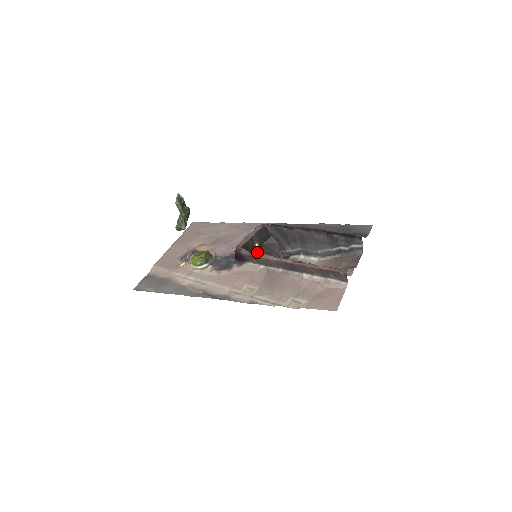
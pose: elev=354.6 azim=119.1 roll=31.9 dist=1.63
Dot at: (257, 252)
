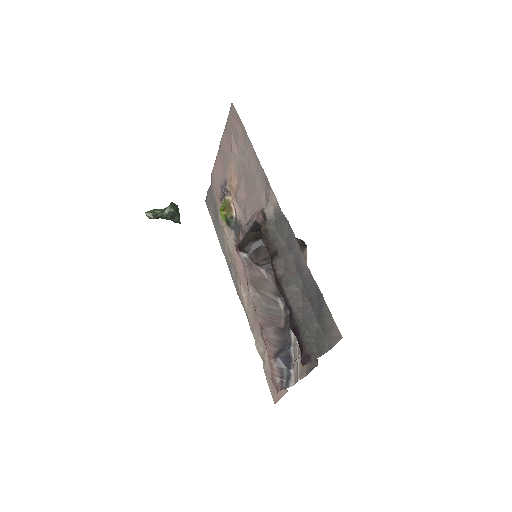
Dot at: occluded
